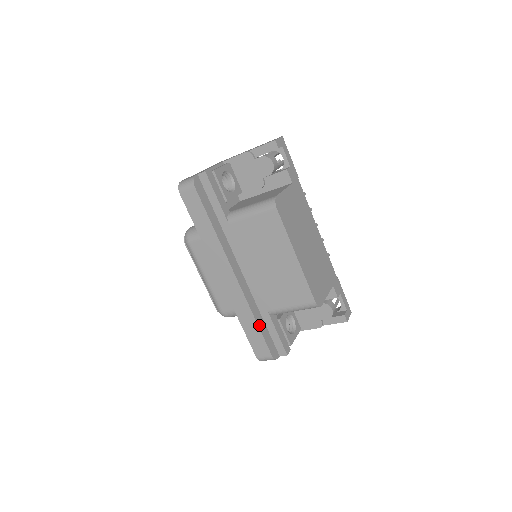
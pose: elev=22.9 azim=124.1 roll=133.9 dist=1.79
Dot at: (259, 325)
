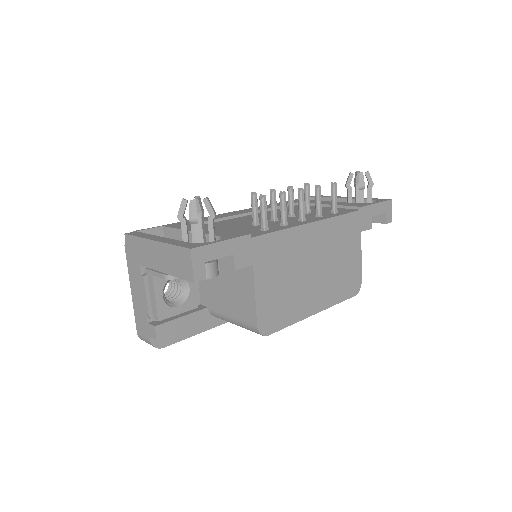
Dot at: occluded
